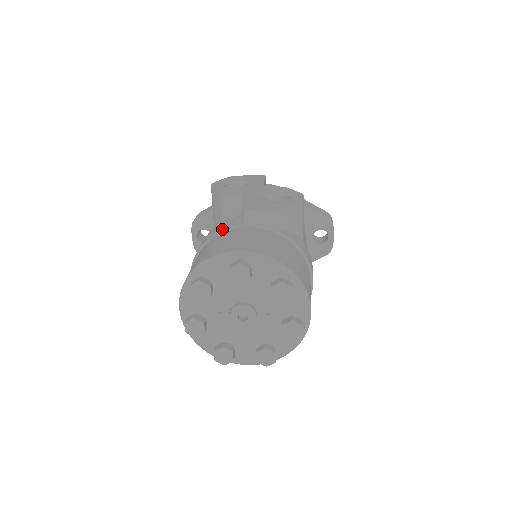
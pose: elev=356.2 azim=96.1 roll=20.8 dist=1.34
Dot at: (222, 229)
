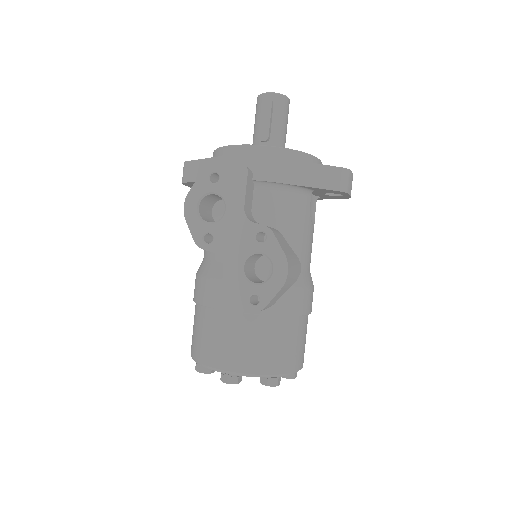
Dot at: (208, 307)
